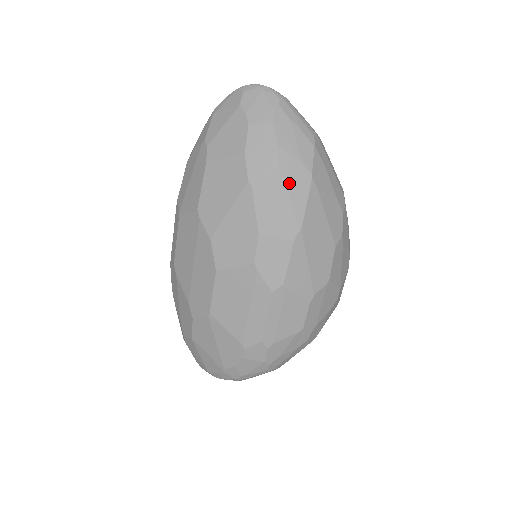
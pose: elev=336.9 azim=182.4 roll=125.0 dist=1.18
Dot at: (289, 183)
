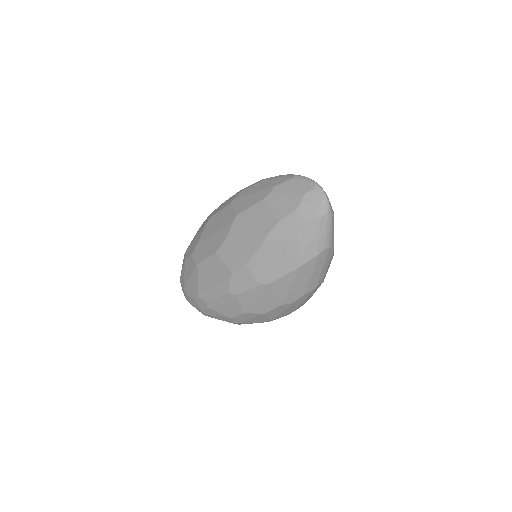
Dot at: (284, 259)
